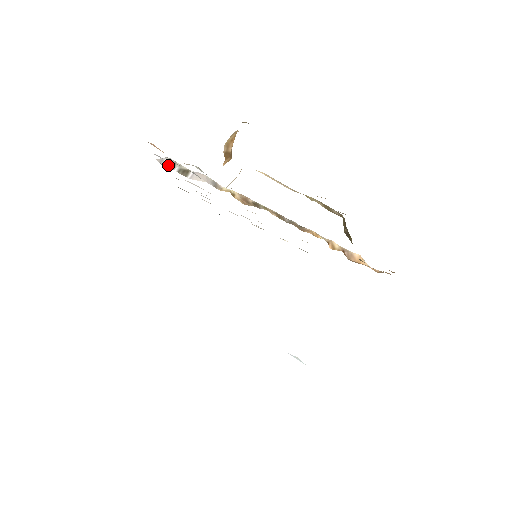
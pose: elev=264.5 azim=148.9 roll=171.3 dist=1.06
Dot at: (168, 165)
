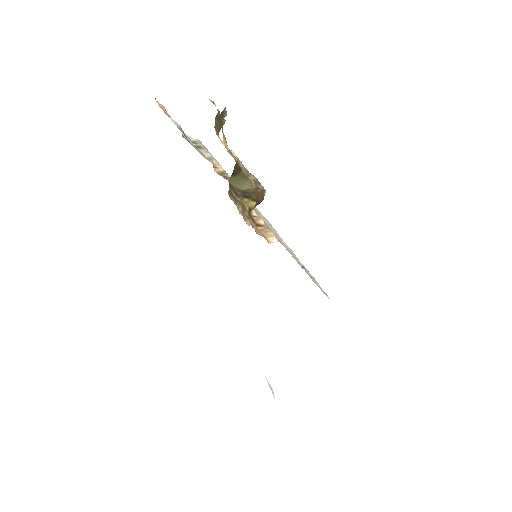
Dot at: (193, 141)
